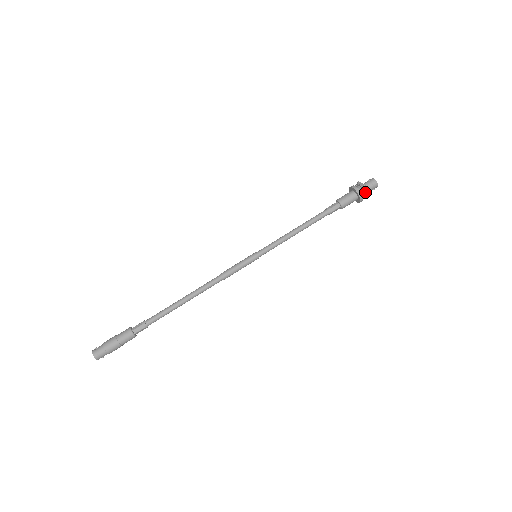
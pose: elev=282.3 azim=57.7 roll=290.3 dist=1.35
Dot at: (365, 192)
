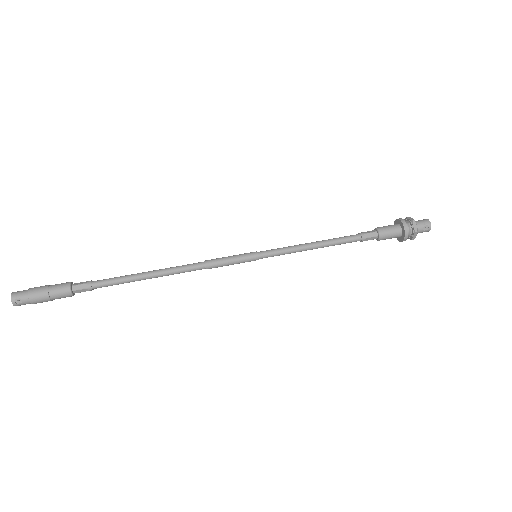
Dot at: (409, 220)
